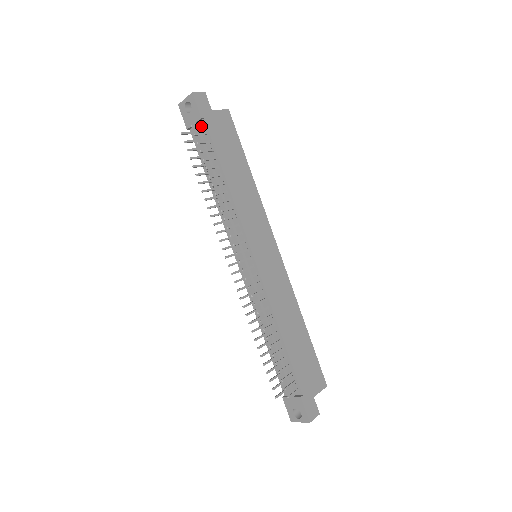
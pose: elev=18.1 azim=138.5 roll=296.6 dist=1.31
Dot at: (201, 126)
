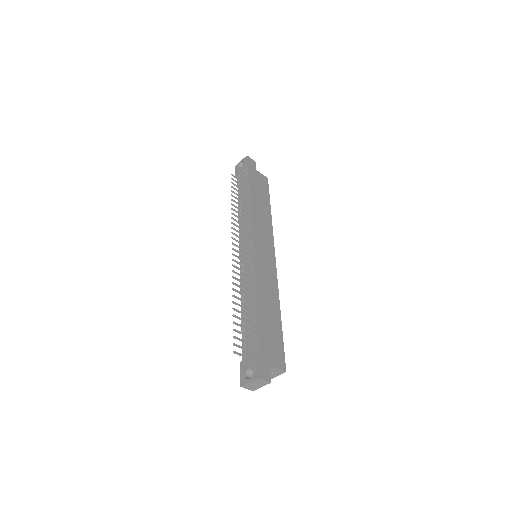
Dot at: (246, 172)
